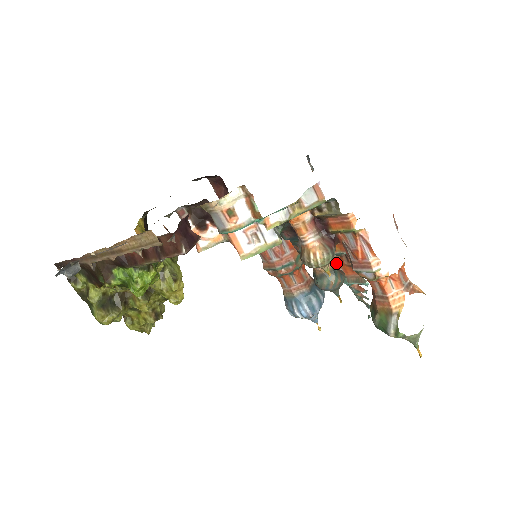
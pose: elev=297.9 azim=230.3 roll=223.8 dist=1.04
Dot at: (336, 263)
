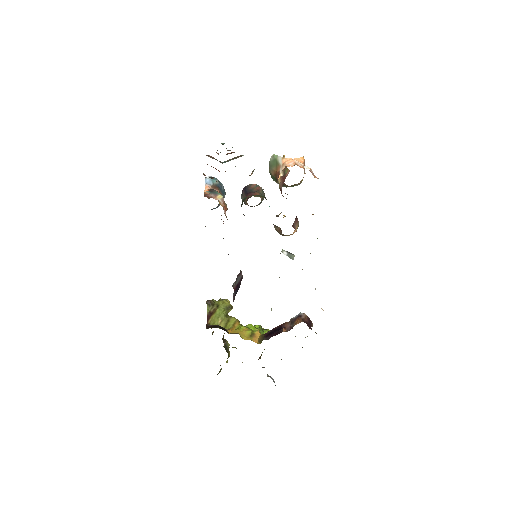
Dot at: occluded
